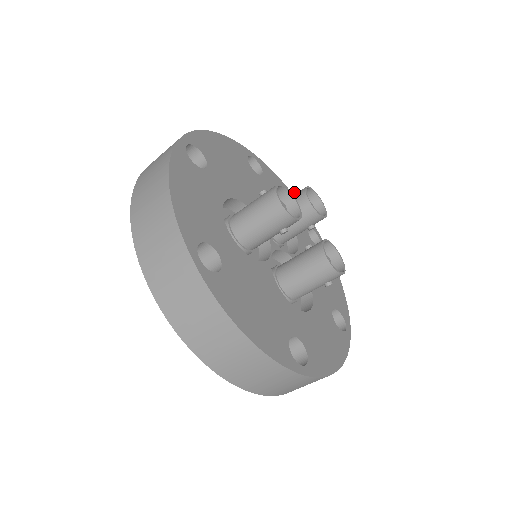
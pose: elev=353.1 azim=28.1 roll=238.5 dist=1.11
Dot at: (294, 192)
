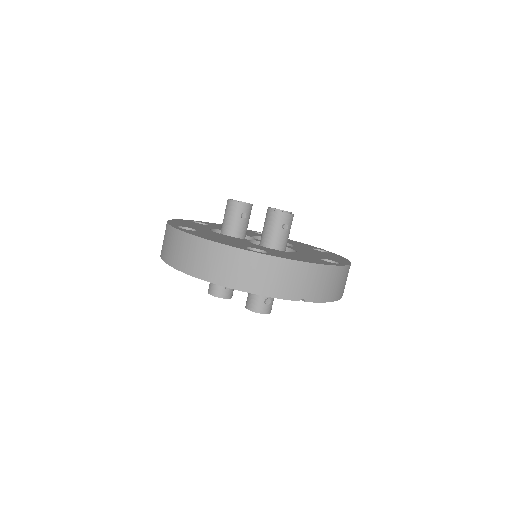
Dot at: occluded
